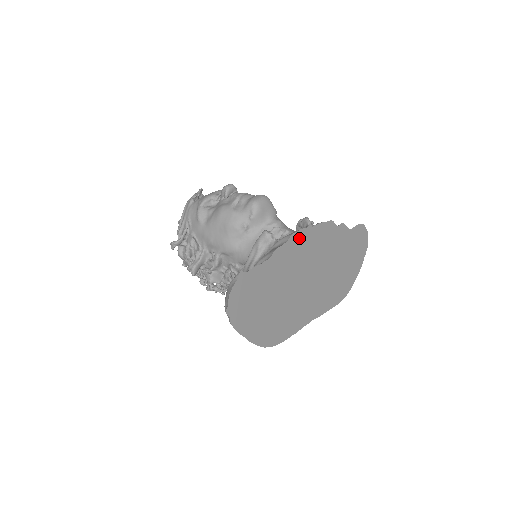
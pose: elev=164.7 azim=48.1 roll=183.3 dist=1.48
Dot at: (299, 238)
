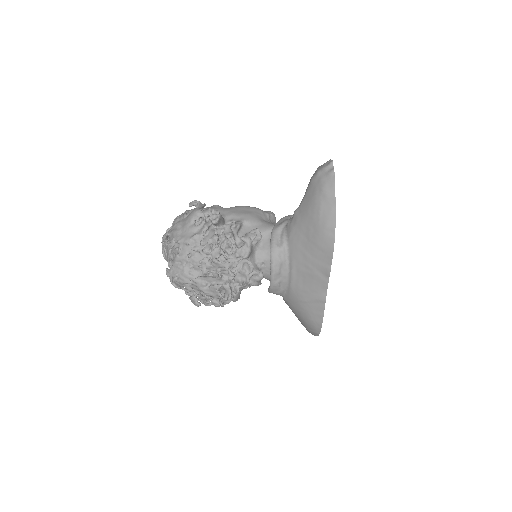
Dot at: occluded
